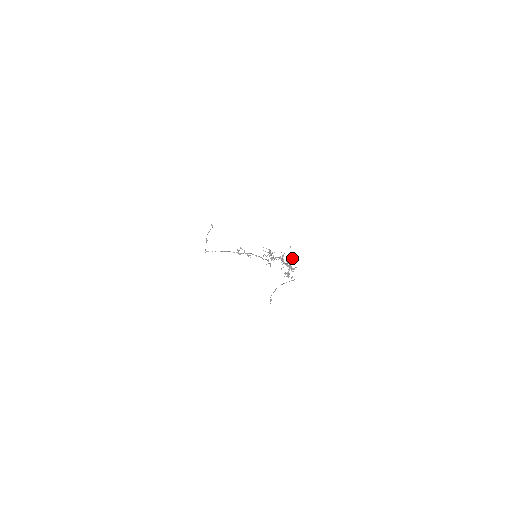
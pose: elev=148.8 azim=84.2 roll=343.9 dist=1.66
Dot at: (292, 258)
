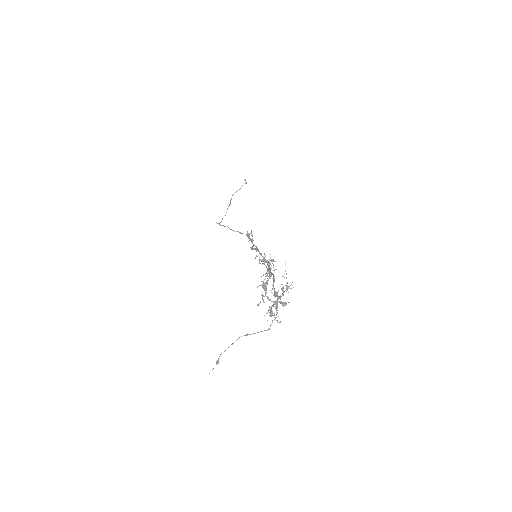
Dot at: (281, 288)
